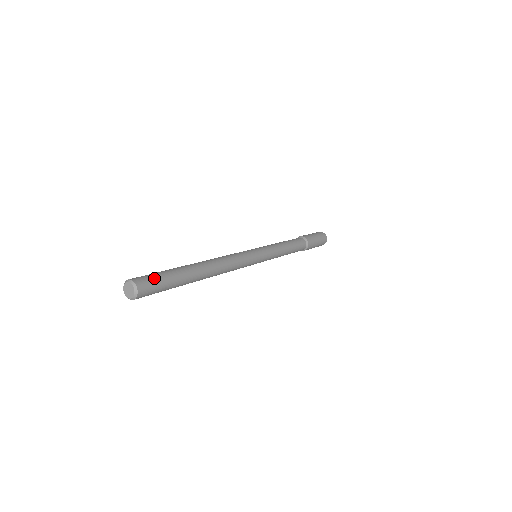
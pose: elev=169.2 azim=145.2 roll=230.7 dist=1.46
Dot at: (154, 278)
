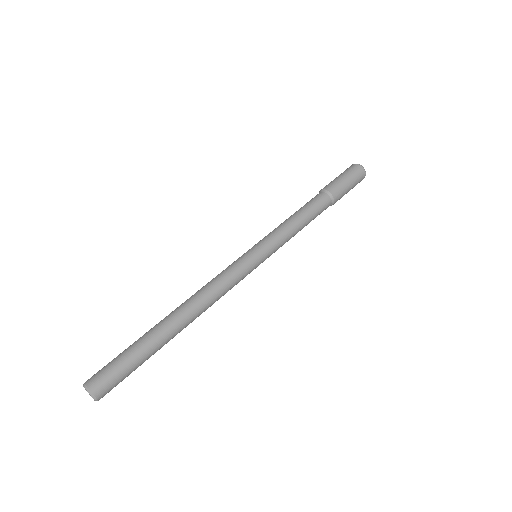
Dot at: (113, 371)
